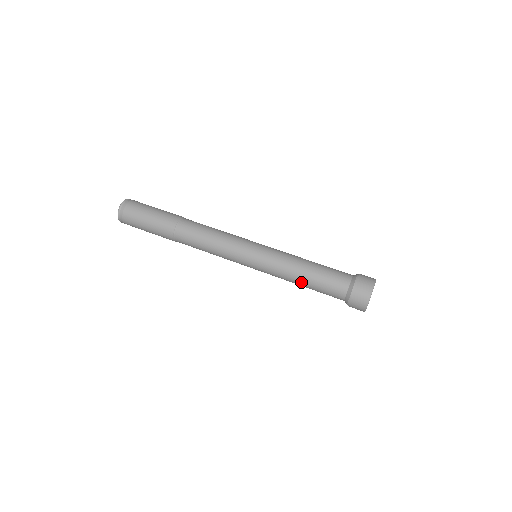
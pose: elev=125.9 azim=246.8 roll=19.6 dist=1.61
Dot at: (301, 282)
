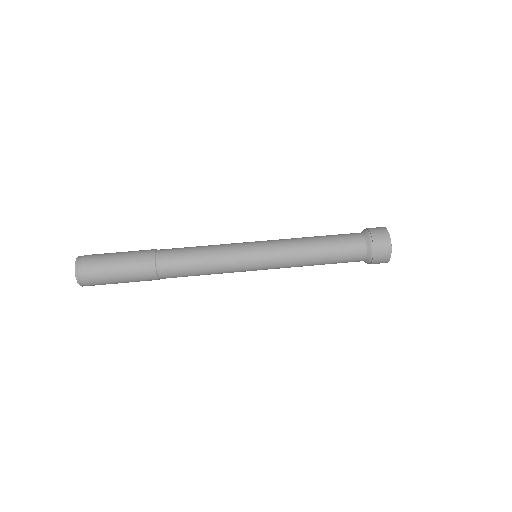
Dot at: (316, 249)
